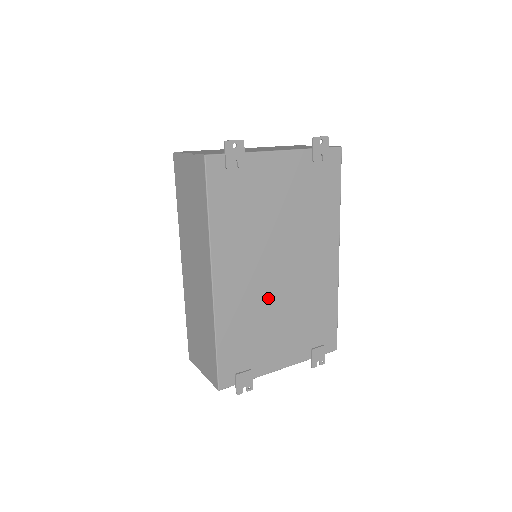
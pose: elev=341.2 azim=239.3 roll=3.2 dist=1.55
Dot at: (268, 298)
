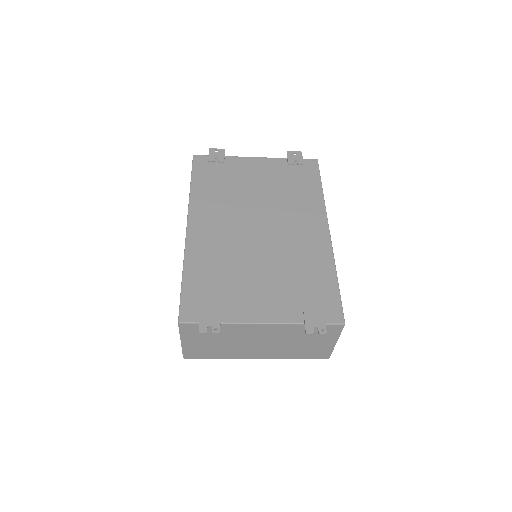
Dot at: (244, 250)
